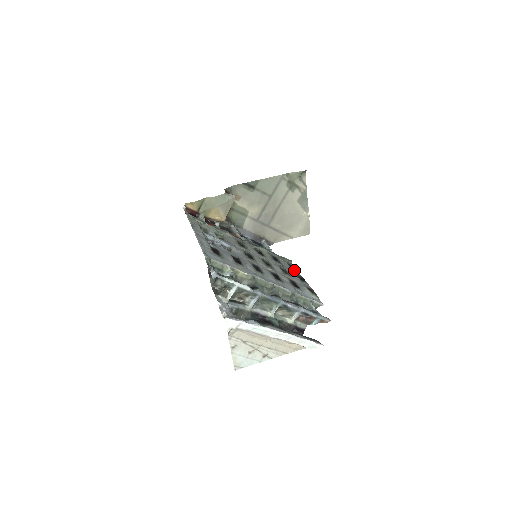
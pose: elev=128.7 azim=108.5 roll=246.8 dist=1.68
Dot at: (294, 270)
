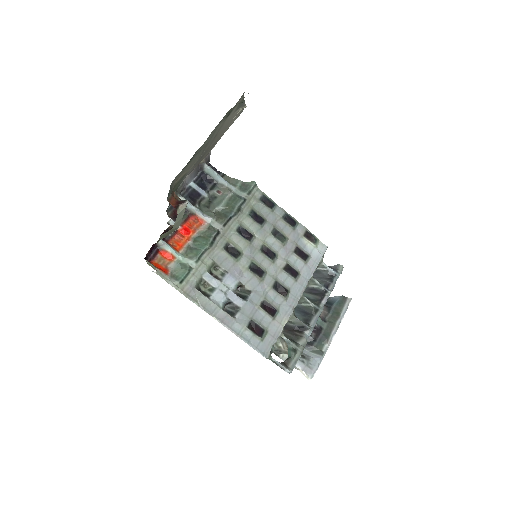
Dot at: (274, 209)
